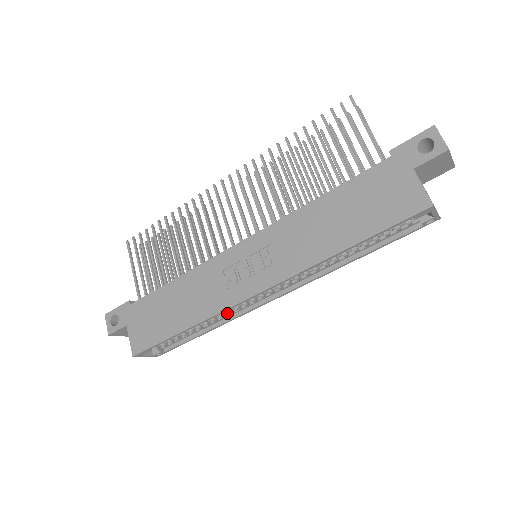
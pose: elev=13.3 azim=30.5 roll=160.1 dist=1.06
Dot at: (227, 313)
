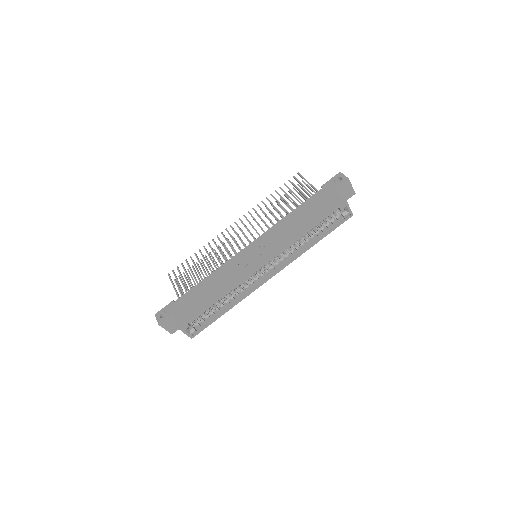
Dot at: (240, 294)
